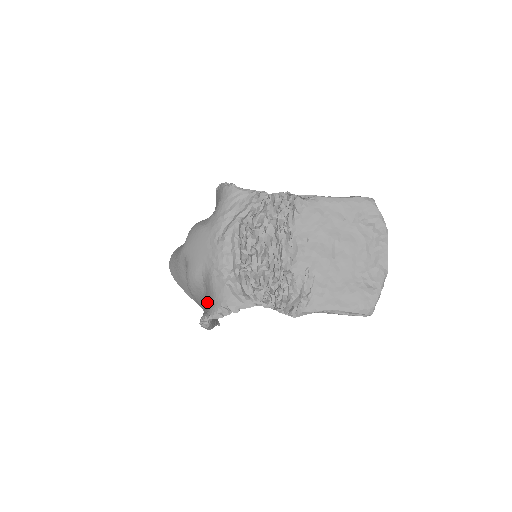
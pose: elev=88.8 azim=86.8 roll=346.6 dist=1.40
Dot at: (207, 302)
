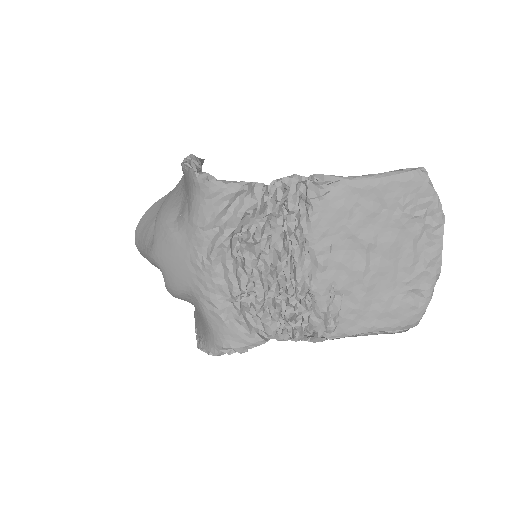
Dot at: (201, 323)
